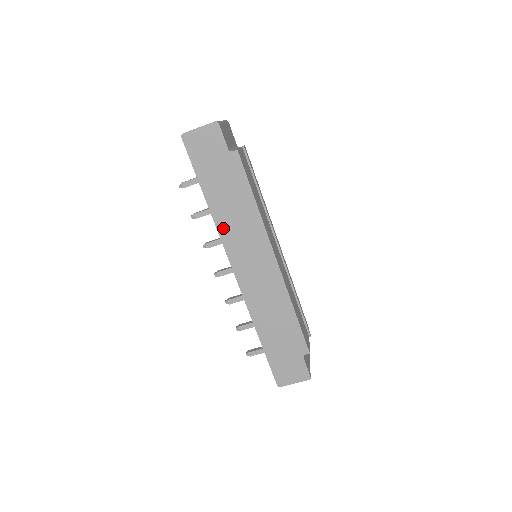
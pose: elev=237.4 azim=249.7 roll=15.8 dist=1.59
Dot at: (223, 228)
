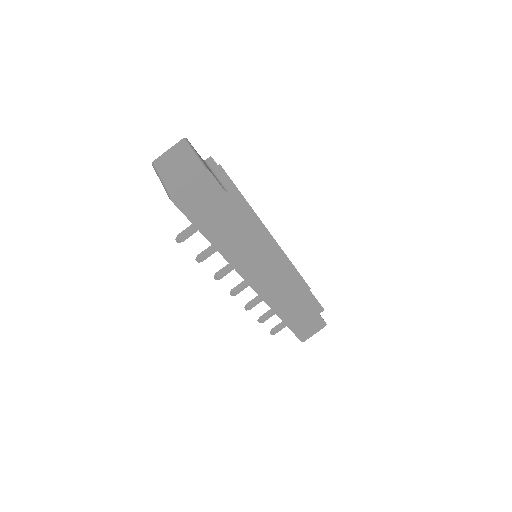
Dot at: (234, 259)
